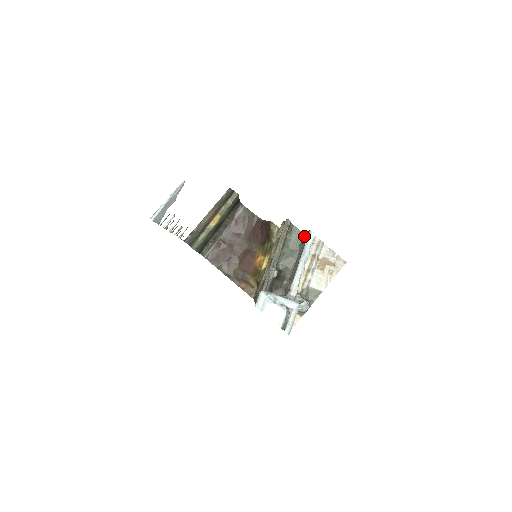
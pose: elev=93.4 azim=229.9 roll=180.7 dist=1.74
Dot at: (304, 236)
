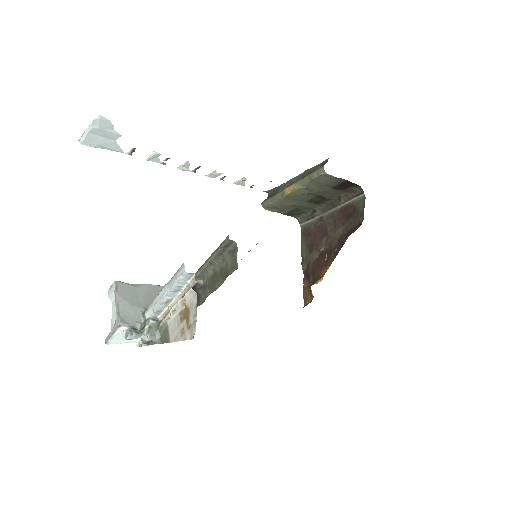
Dot at: (235, 269)
